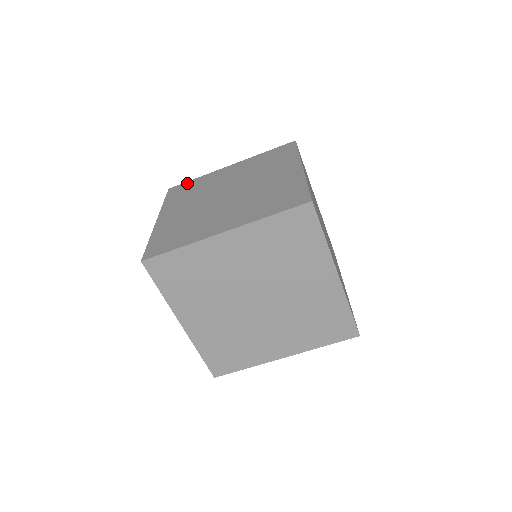
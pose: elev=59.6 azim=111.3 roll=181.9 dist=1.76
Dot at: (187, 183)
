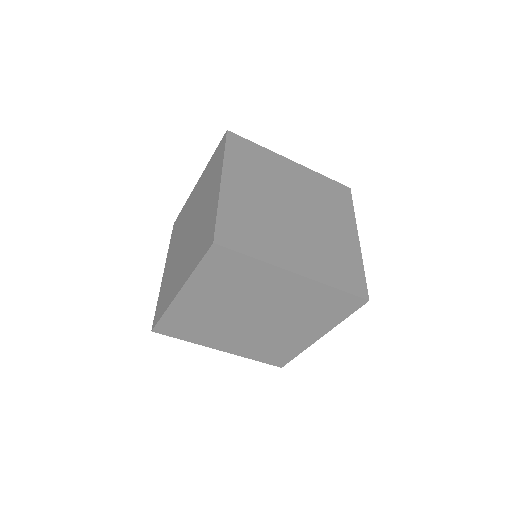
Dot at: (180, 214)
